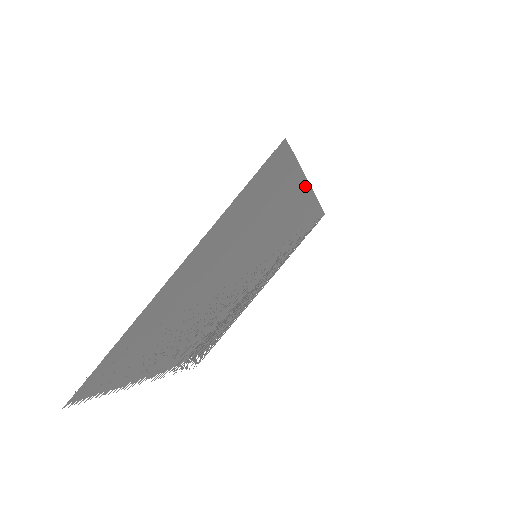
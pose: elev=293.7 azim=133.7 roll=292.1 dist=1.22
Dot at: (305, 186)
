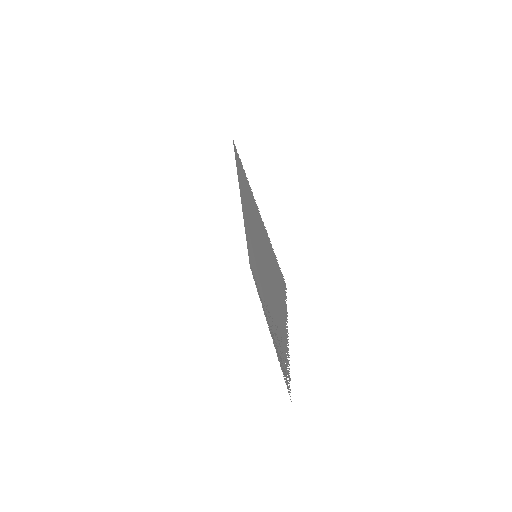
Dot at: (242, 207)
